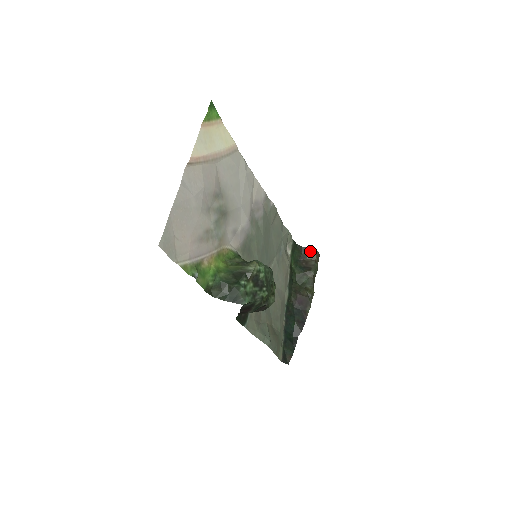
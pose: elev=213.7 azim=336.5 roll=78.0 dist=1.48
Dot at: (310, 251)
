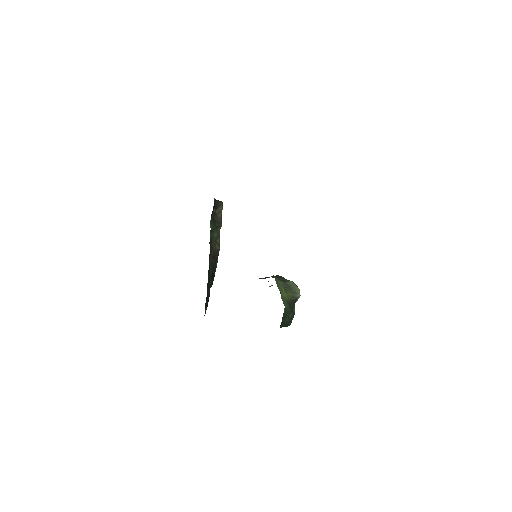
Dot at: (220, 204)
